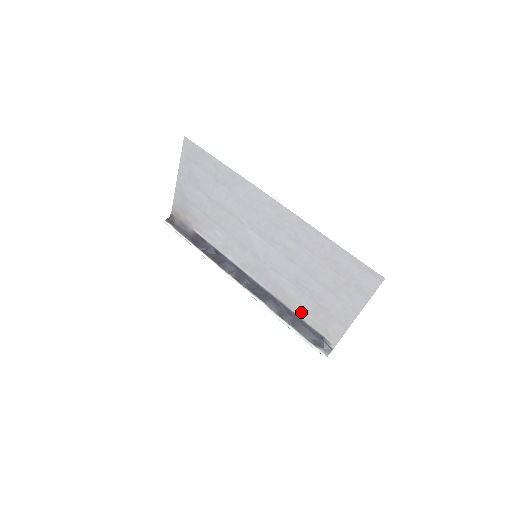
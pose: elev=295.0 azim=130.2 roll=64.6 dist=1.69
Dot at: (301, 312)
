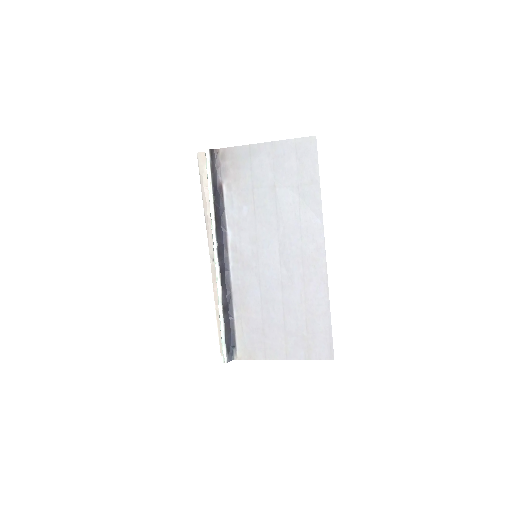
Dot at: (241, 319)
